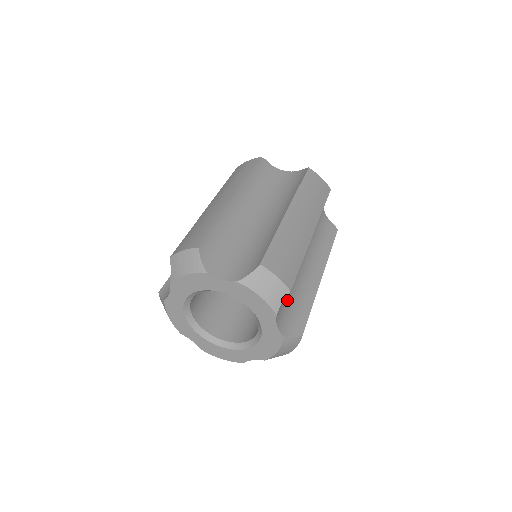
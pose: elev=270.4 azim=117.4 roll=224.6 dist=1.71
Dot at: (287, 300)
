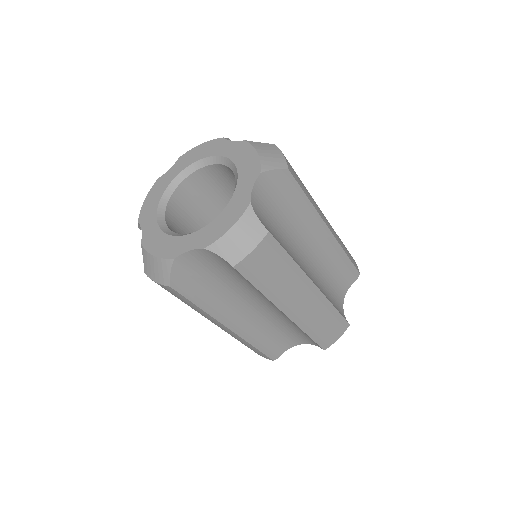
Dot at: (273, 214)
